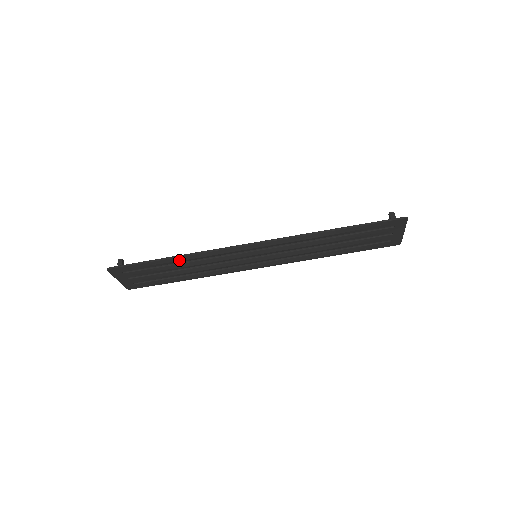
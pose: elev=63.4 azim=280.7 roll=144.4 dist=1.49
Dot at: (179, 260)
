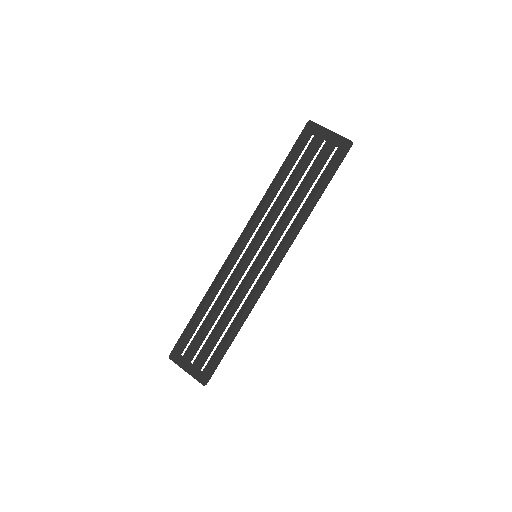
Dot at: (204, 304)
